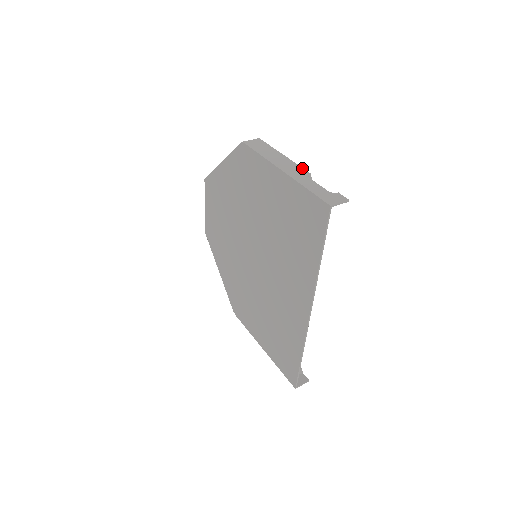
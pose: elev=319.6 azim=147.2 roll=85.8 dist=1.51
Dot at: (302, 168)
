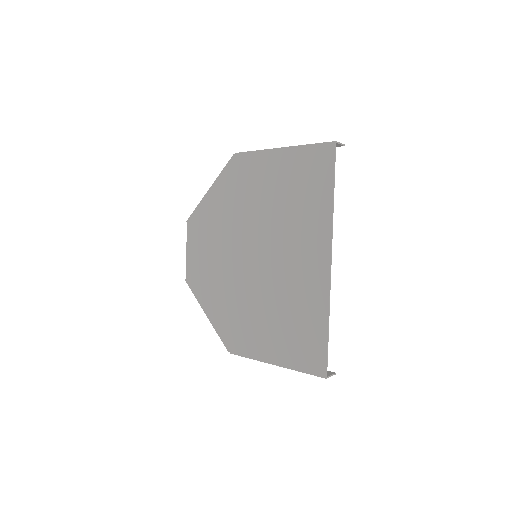
Dot at: occluded
